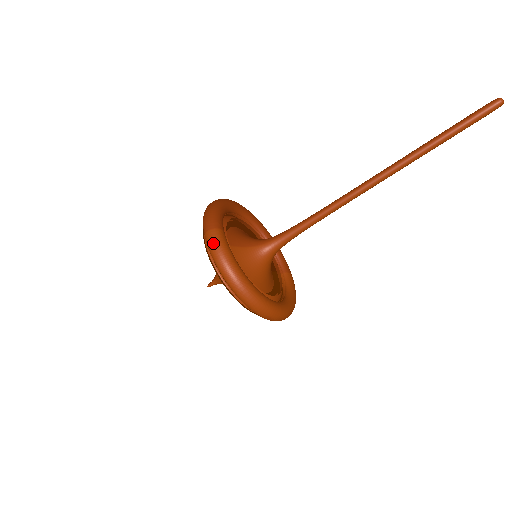
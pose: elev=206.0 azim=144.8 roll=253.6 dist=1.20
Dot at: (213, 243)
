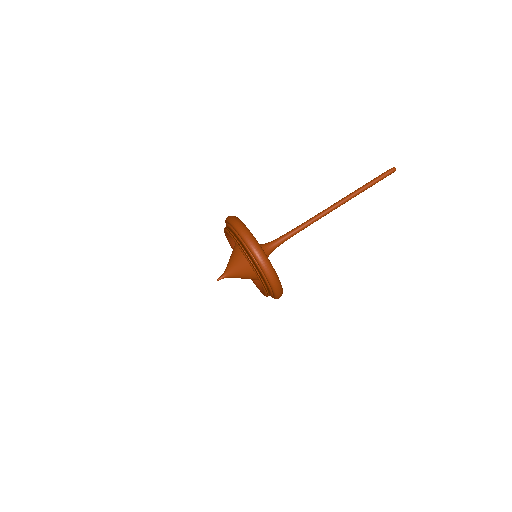
Dot at: (231, 216)
